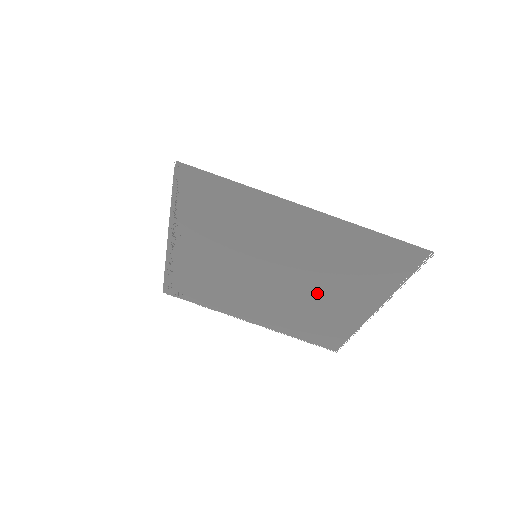
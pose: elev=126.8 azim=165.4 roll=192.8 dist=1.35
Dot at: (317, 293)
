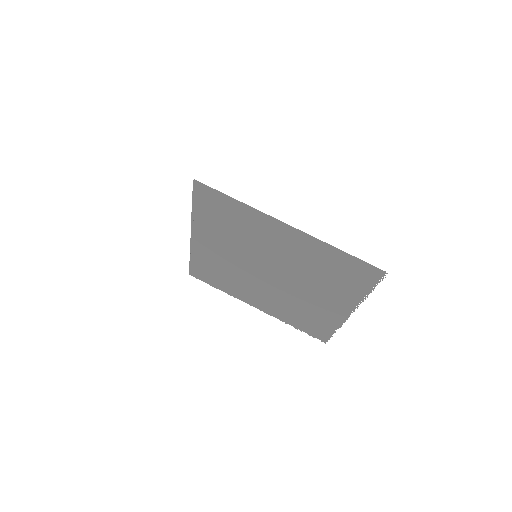
Dot at: (305, 292)
